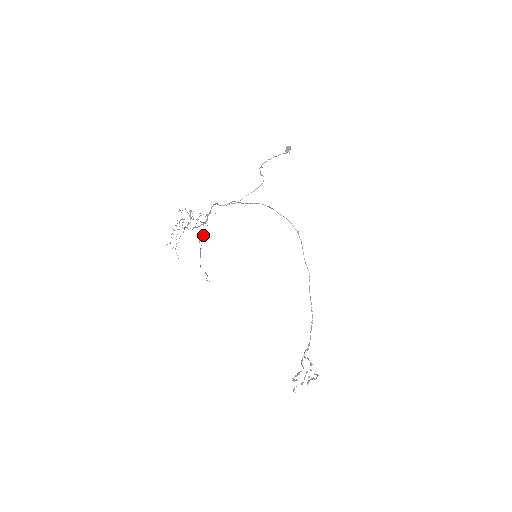
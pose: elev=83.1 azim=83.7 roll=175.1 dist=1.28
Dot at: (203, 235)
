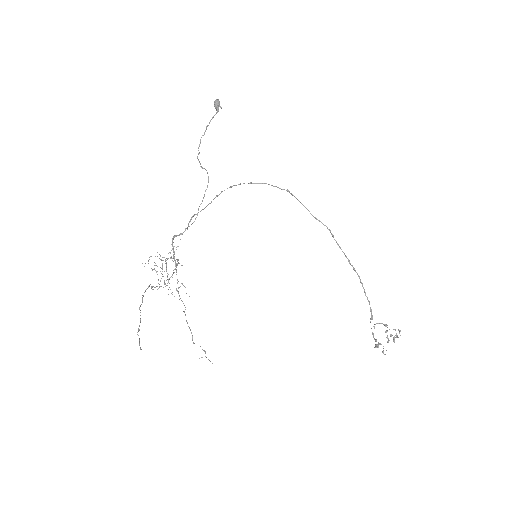
Dot at: occluded
